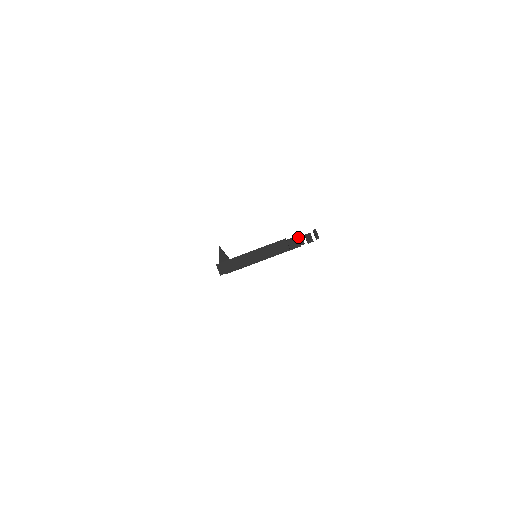
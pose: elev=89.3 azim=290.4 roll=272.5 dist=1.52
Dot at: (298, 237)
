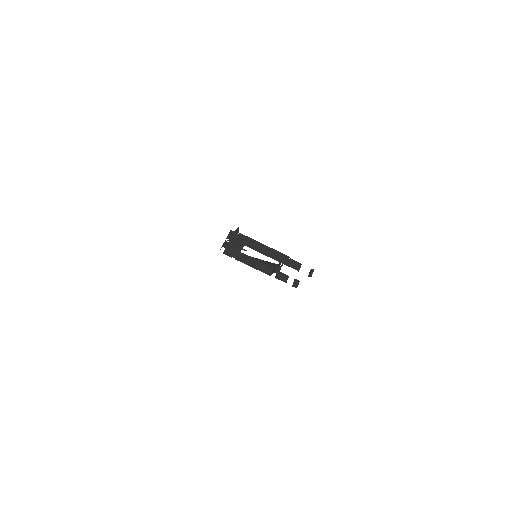
Dot at: (299, 264)
